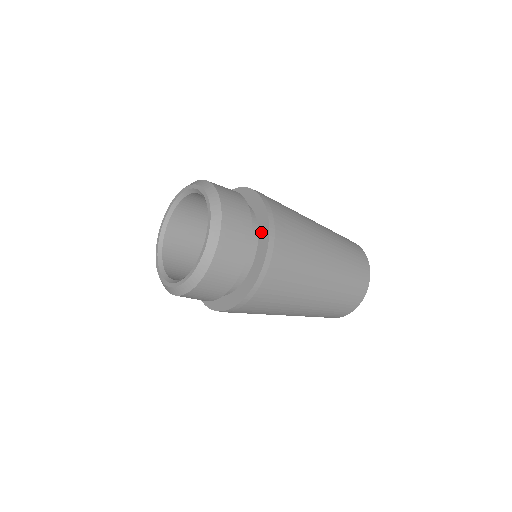
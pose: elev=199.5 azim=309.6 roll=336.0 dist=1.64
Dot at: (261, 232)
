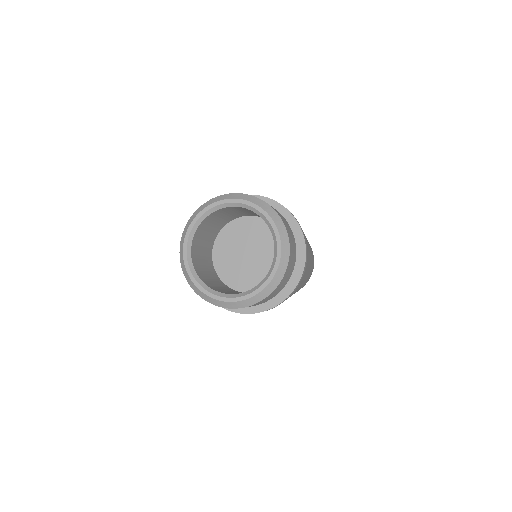
Dot at: occluded
